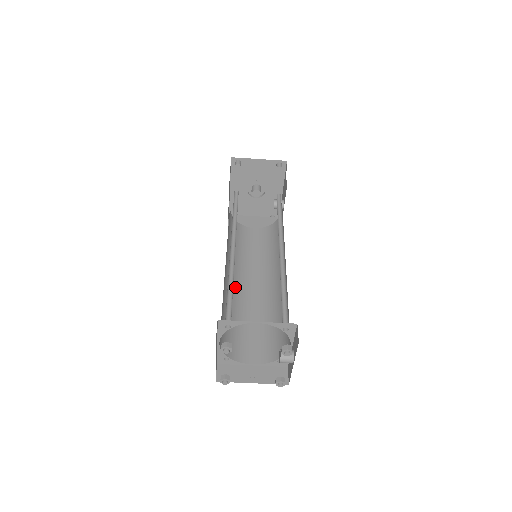
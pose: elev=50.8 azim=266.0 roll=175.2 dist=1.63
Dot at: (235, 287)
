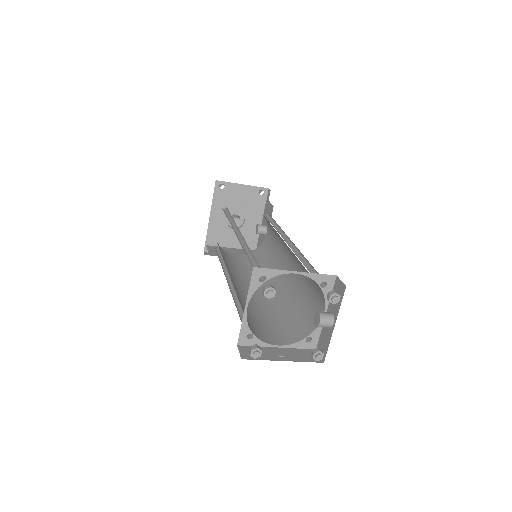
Dot at: (236, 286)
